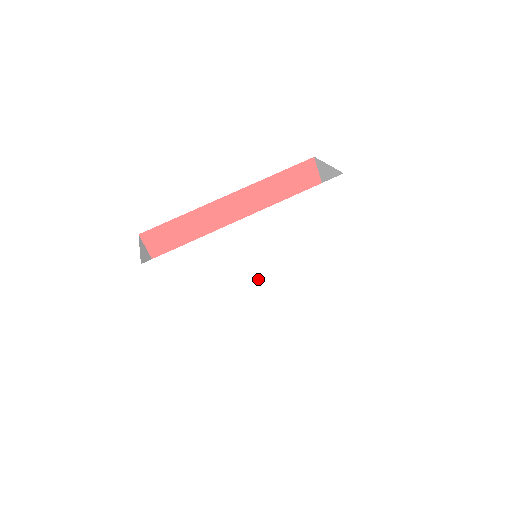
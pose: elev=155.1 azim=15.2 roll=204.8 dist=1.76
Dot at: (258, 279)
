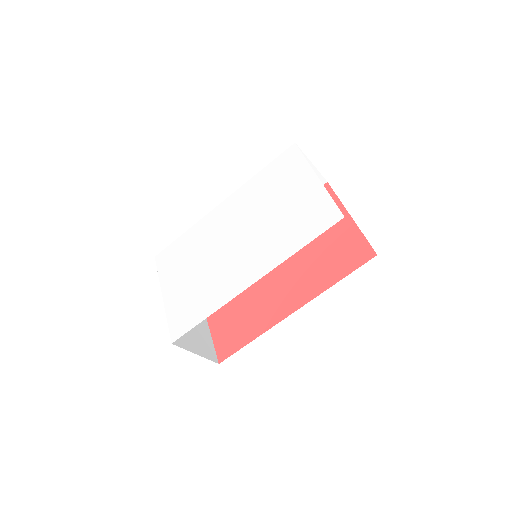
Dot at: (229, 249)
